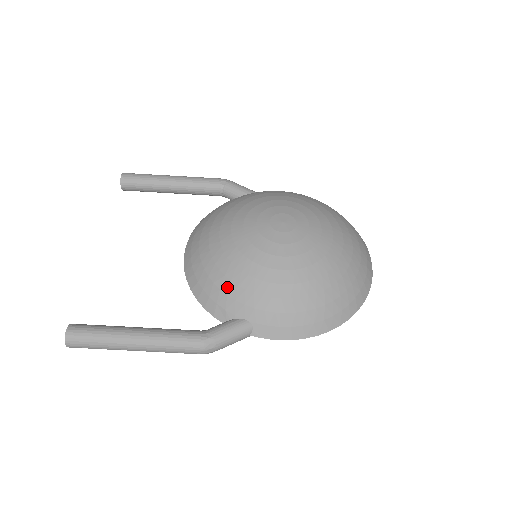
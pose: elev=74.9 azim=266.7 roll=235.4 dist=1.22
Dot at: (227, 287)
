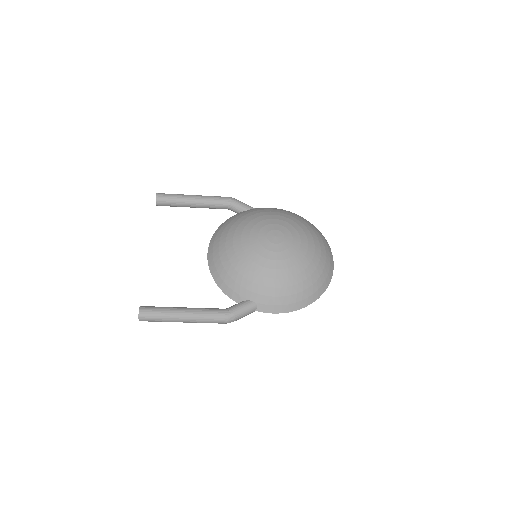
Dot at: (240, 280)
